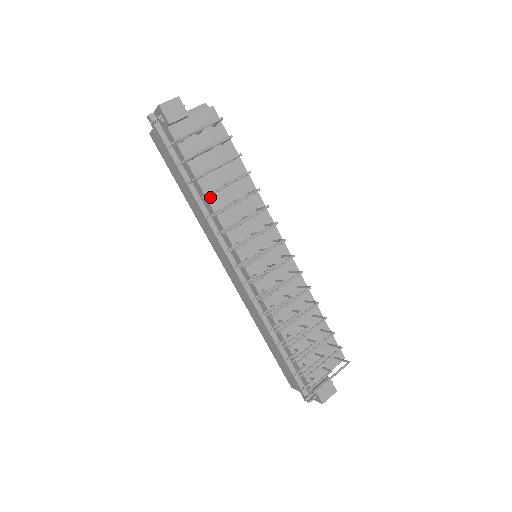
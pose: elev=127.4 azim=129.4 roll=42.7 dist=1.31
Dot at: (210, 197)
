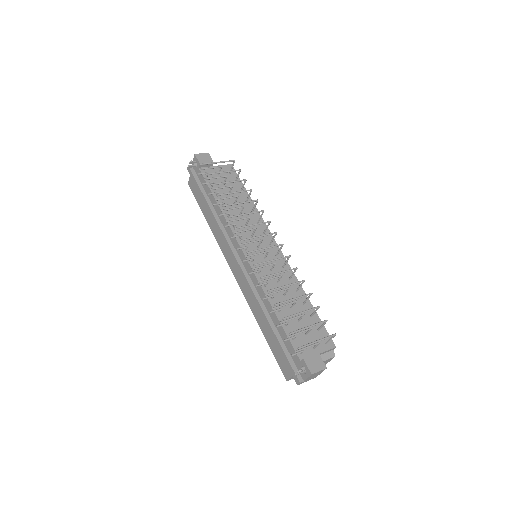
Dot at: (223, 208)
